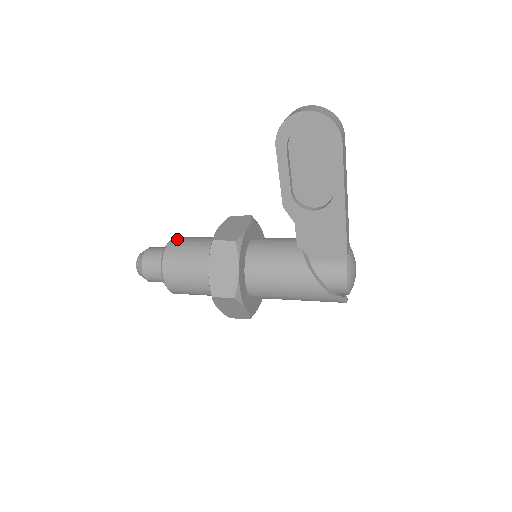
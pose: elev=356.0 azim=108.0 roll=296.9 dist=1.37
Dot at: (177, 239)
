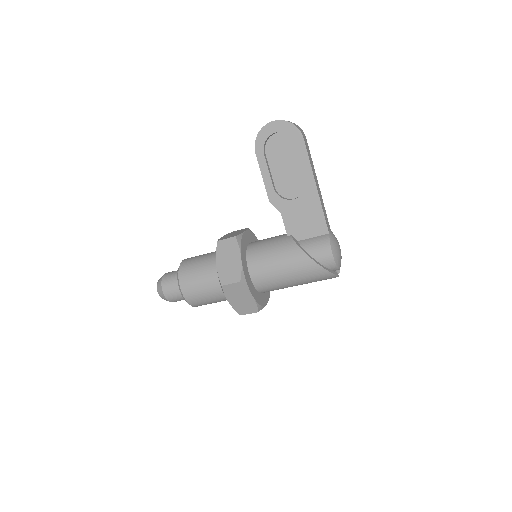
Dot at: (189, 258)
